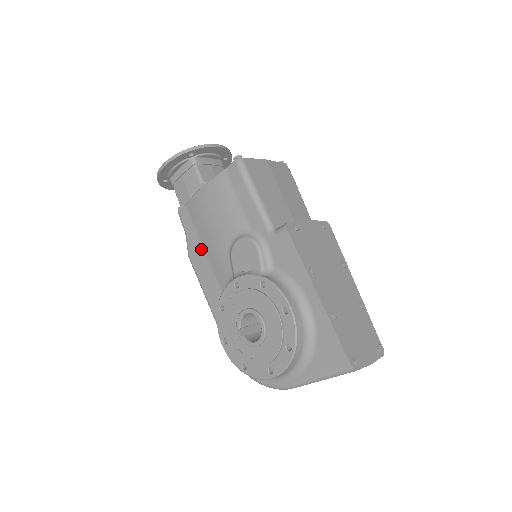
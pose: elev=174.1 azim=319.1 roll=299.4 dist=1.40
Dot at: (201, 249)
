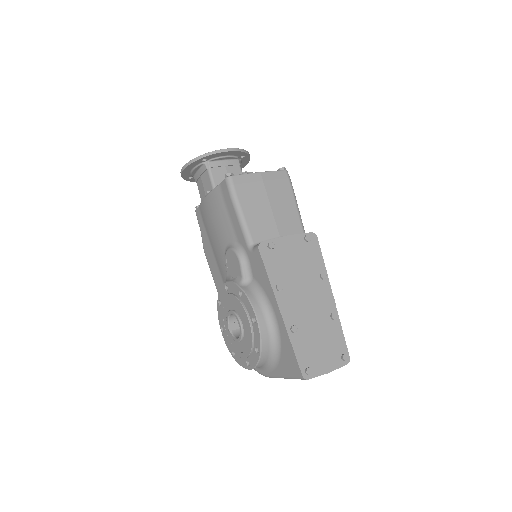
Dot at: (210, 247)
